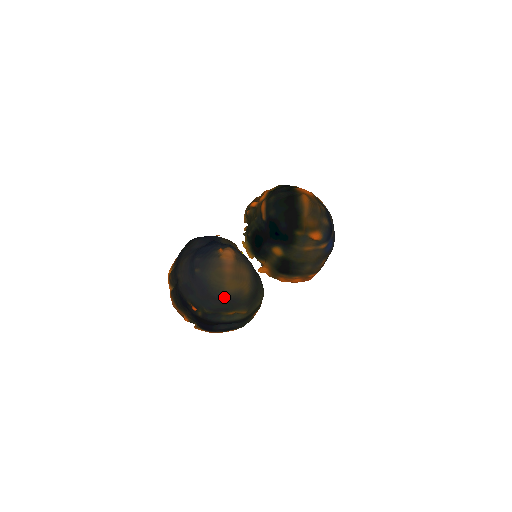
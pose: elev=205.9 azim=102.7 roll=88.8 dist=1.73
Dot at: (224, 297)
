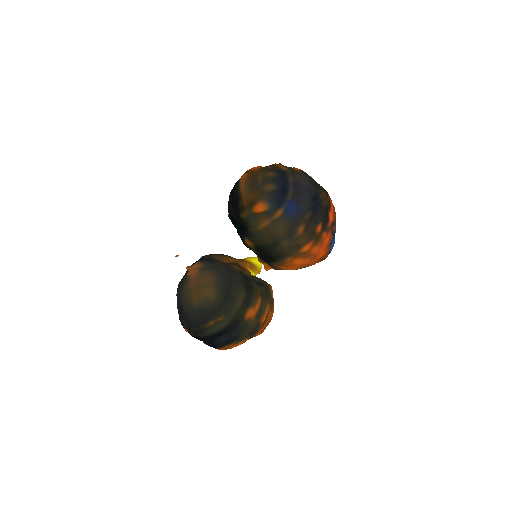
Dot at: (195, 310)
